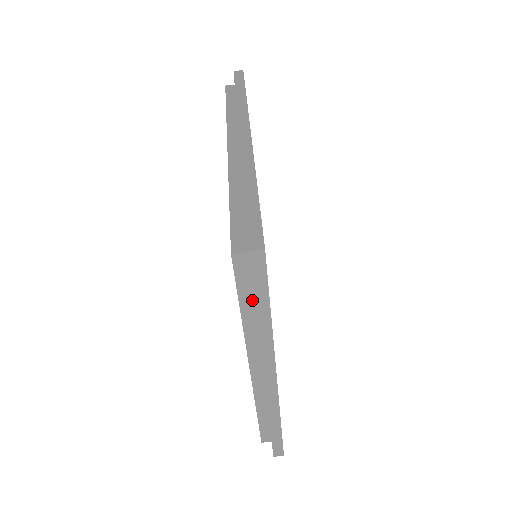
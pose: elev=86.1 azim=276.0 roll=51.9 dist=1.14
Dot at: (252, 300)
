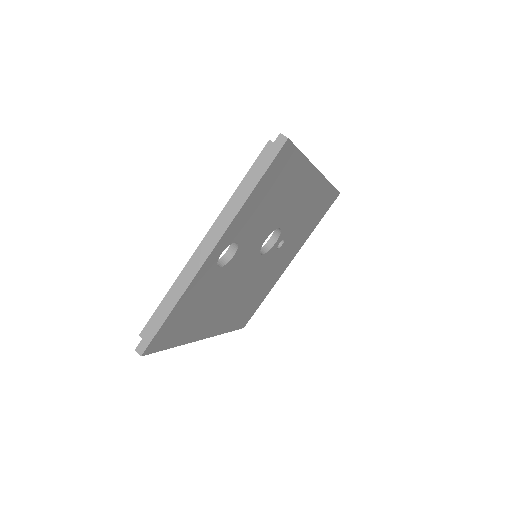
Dot at: occluded
